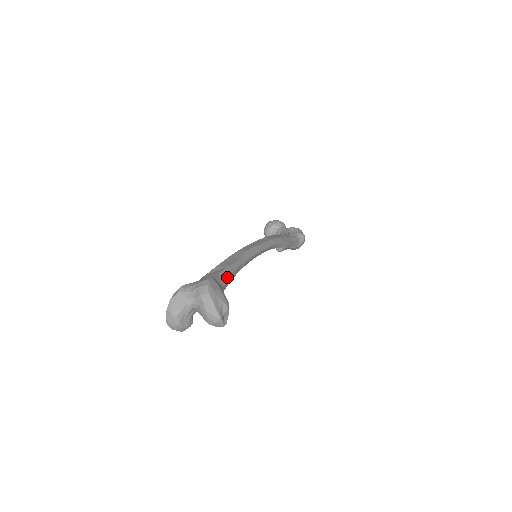
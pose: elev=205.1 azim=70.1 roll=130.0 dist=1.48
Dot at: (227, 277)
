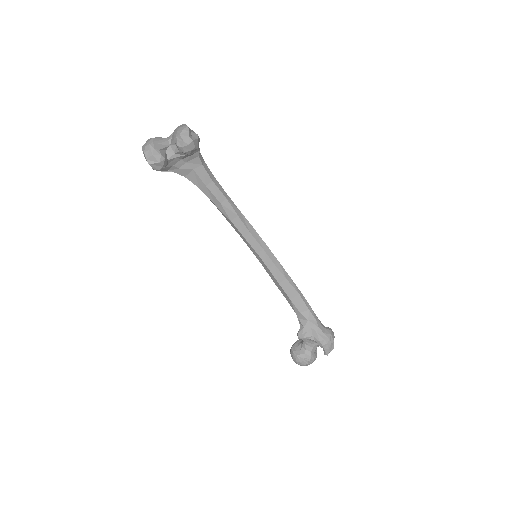
Dot at: (208, 169)
